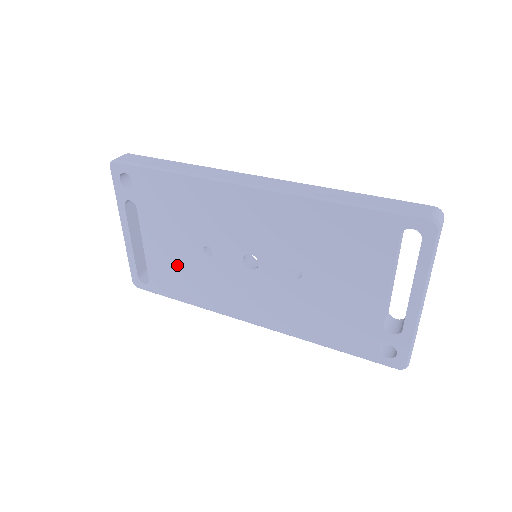
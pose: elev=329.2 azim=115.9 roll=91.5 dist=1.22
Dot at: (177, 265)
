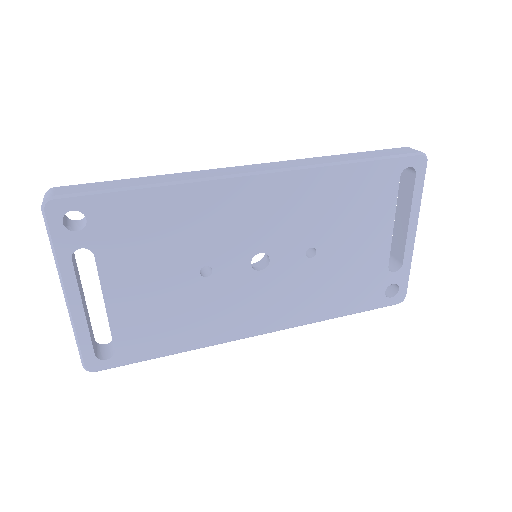
Dot at: (161, 309)
